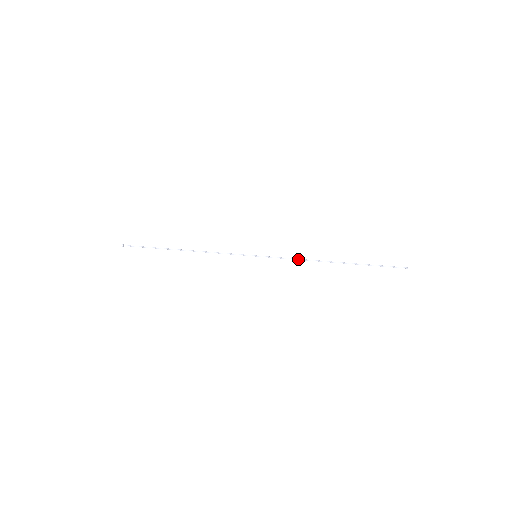
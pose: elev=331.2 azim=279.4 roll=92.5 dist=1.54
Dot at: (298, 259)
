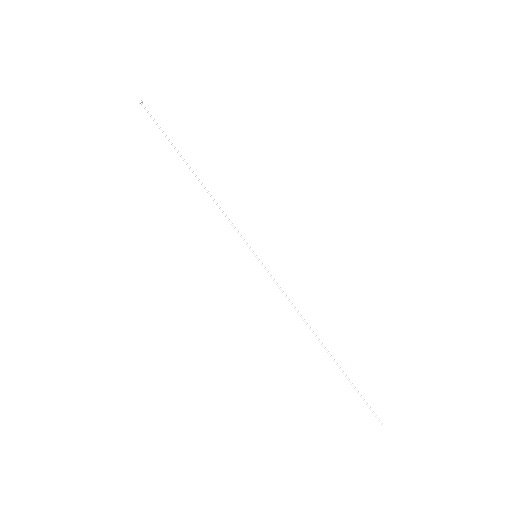
Dot at: (291, 304)
